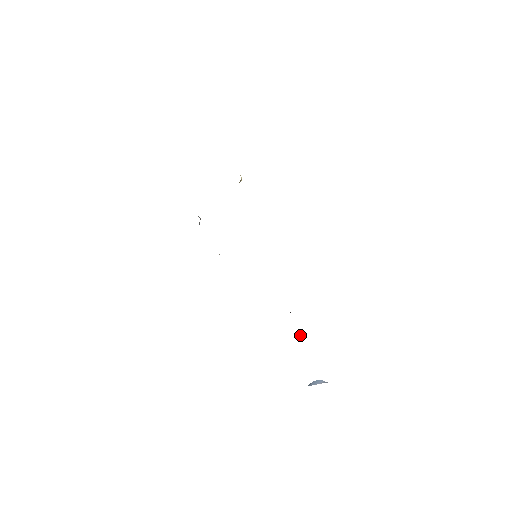
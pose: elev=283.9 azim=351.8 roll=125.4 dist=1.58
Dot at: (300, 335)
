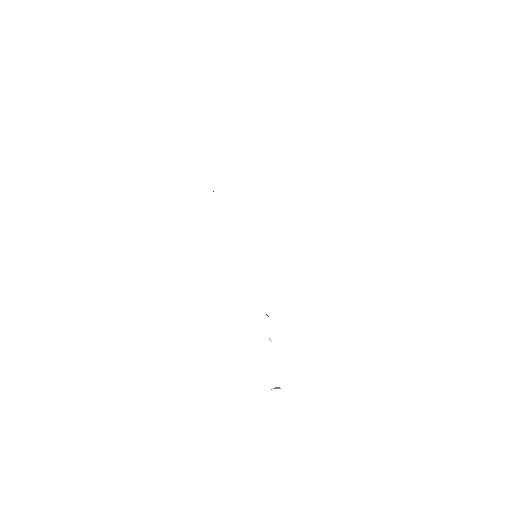
Dot at: (269, 337)
